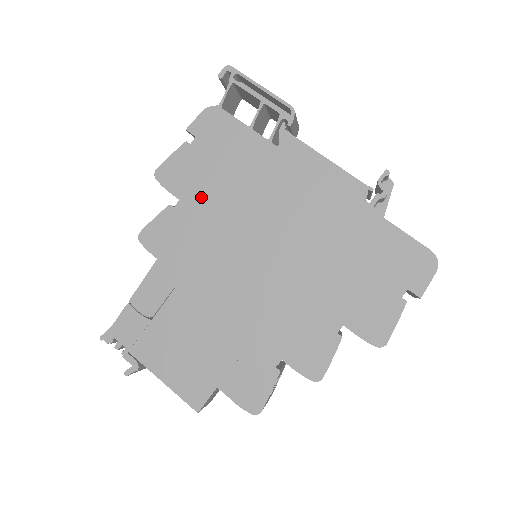
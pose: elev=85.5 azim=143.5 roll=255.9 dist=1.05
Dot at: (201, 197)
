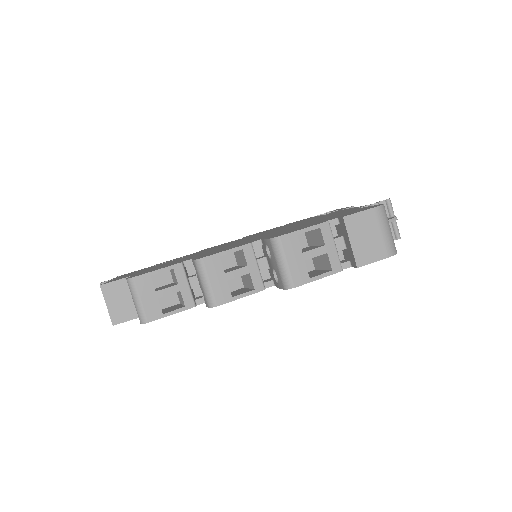
Dot at: occluded
